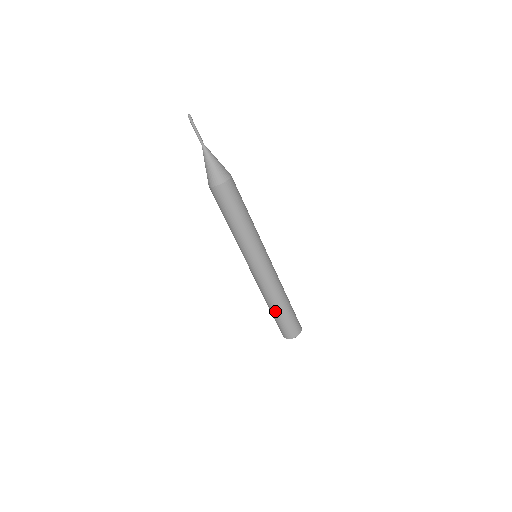
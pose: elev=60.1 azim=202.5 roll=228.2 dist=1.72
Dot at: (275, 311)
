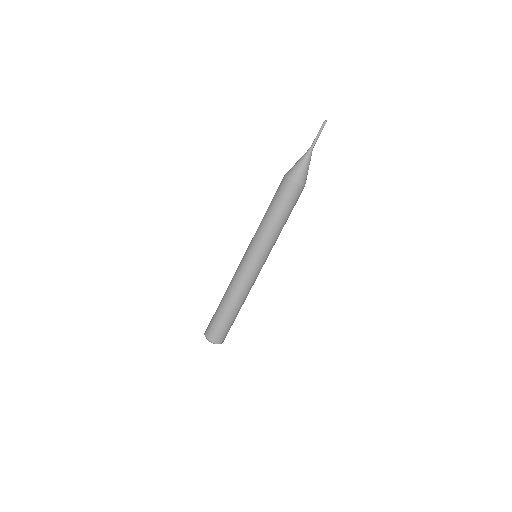
Dot at: (231, 312)
